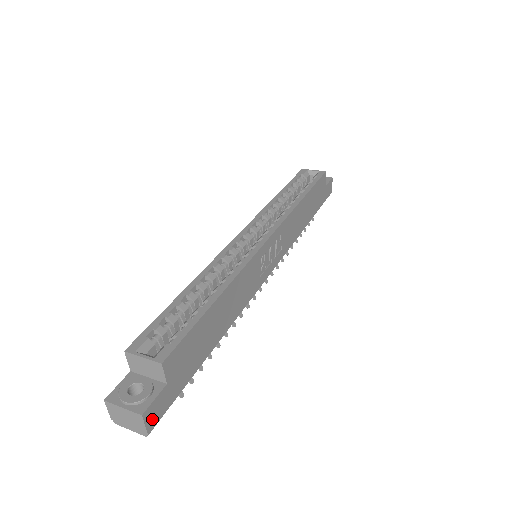
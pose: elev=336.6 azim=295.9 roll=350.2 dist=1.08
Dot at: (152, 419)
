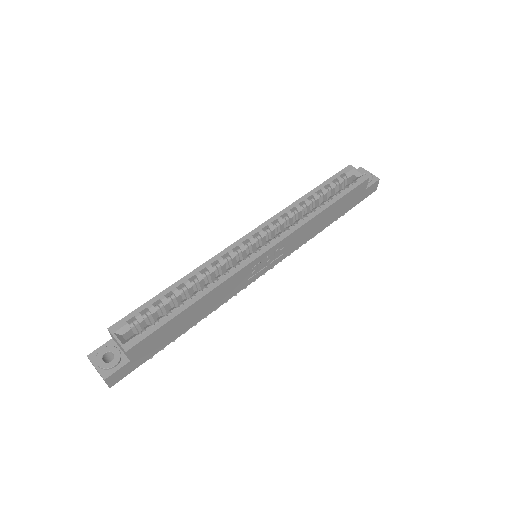
Dot at: (114, 380)
